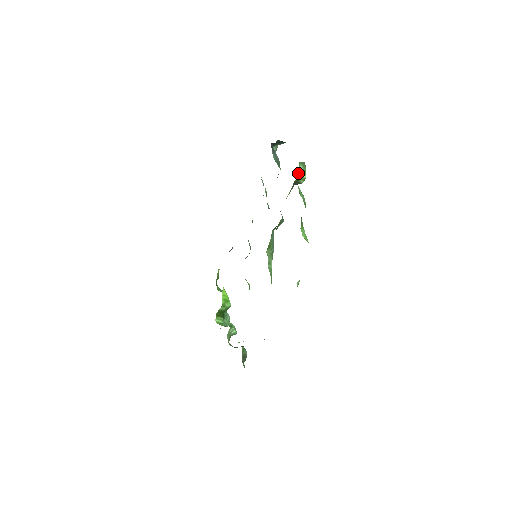
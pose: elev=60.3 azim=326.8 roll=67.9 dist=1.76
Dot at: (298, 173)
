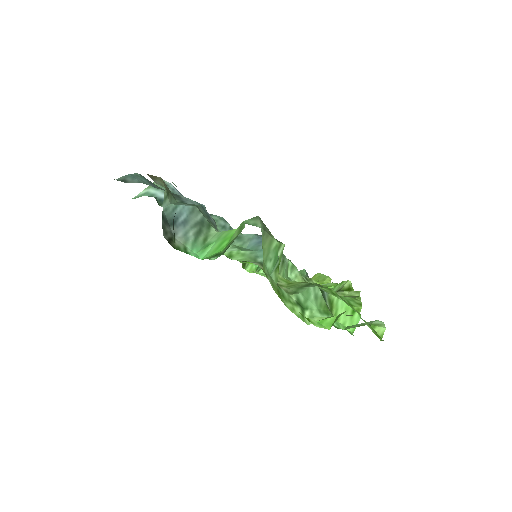
Dot at: (272, 275)
